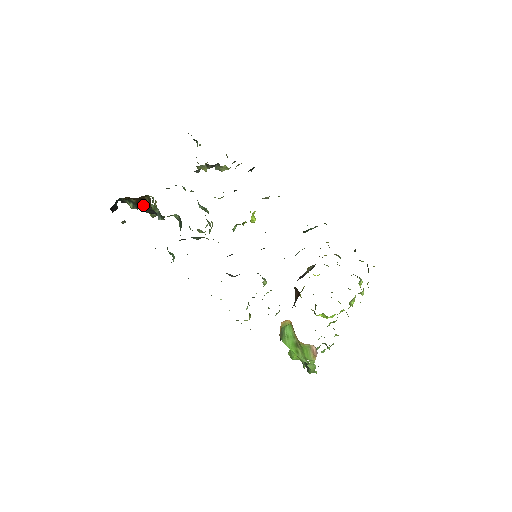
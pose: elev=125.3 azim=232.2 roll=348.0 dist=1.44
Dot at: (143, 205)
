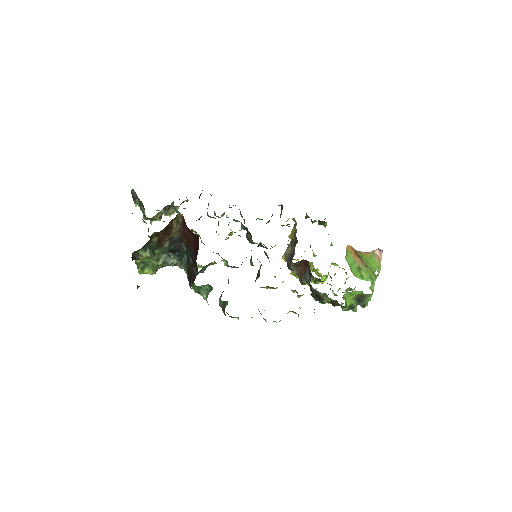
Dot at: (166, 239)
